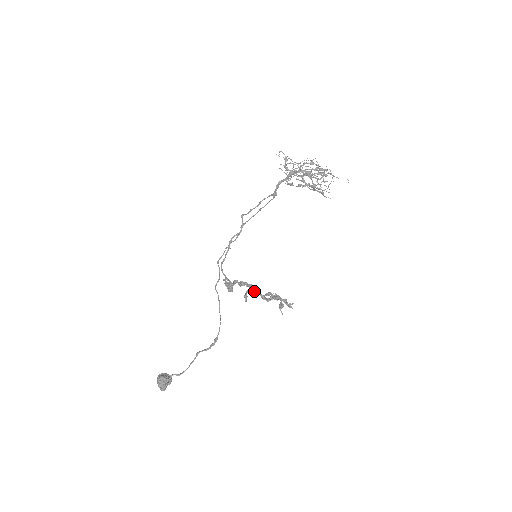
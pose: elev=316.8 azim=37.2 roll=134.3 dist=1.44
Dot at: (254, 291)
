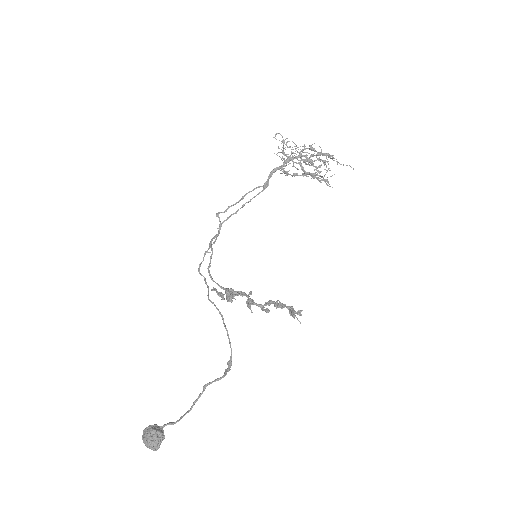
Dot at: (251, 301)
